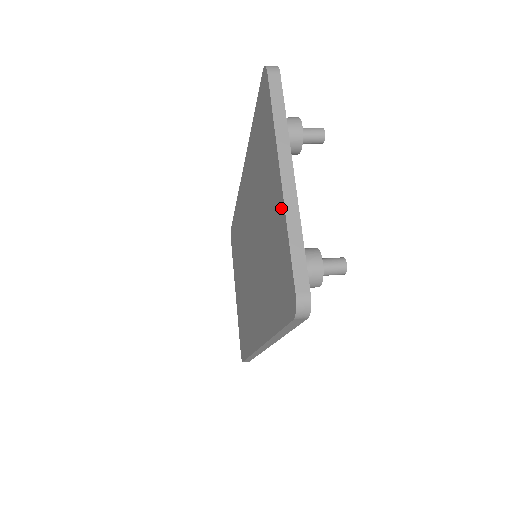
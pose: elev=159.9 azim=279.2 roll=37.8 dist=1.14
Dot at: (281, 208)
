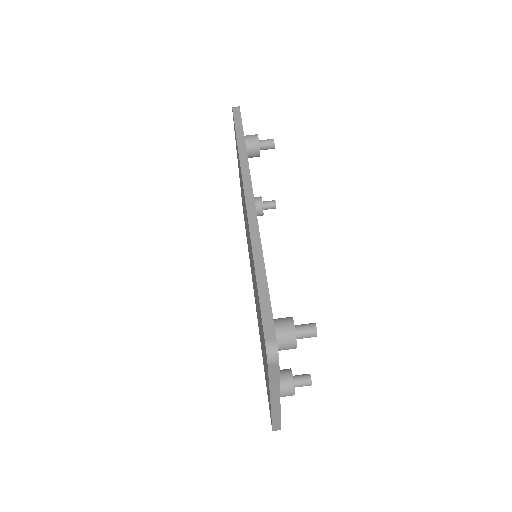
Dot at: occluded
